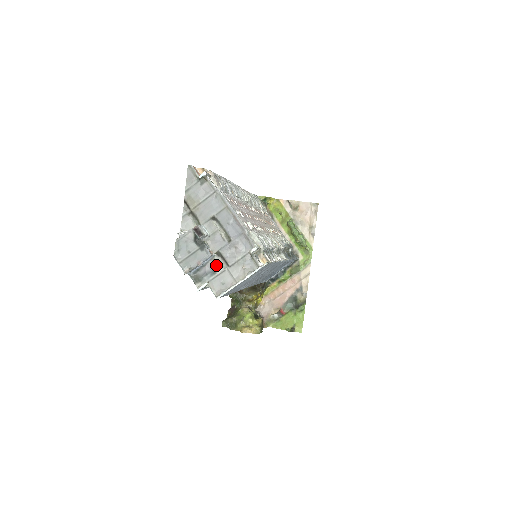
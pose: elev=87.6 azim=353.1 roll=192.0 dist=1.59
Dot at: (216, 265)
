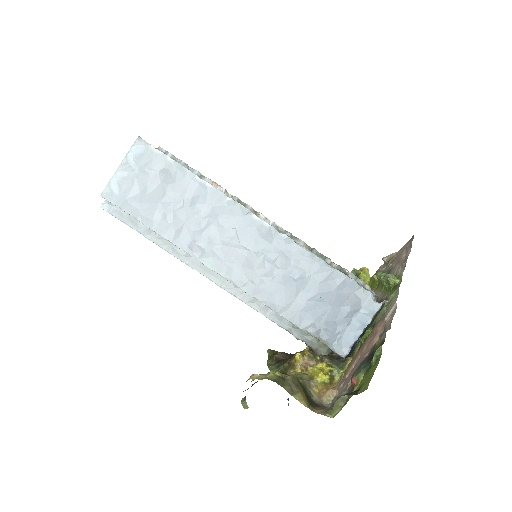
Dot at: occluded
